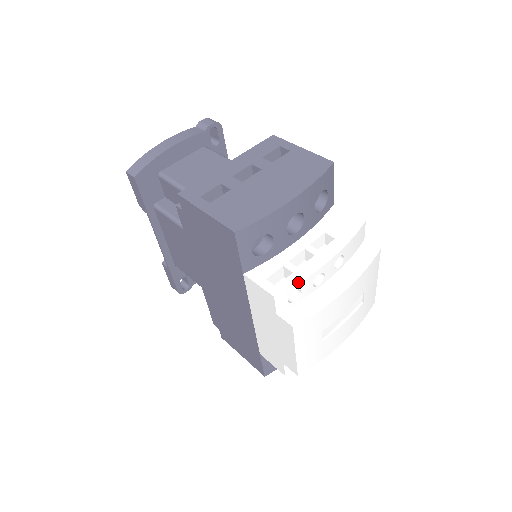
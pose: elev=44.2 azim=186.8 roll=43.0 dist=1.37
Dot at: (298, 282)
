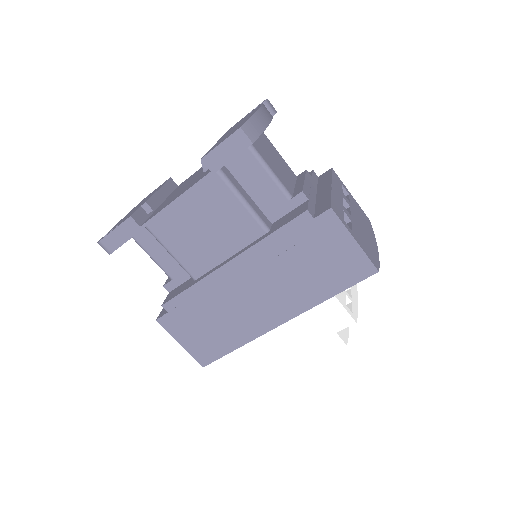
Dot at: occluded
